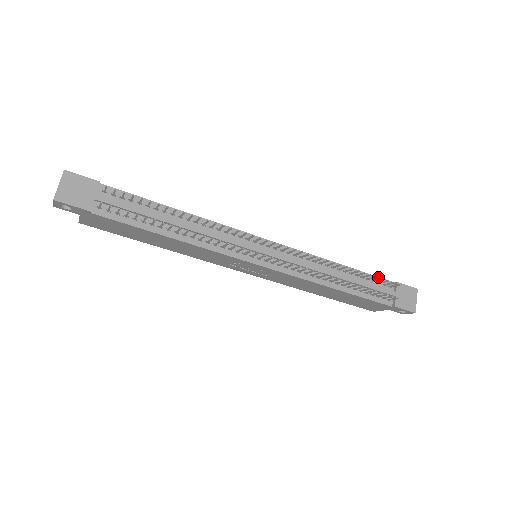
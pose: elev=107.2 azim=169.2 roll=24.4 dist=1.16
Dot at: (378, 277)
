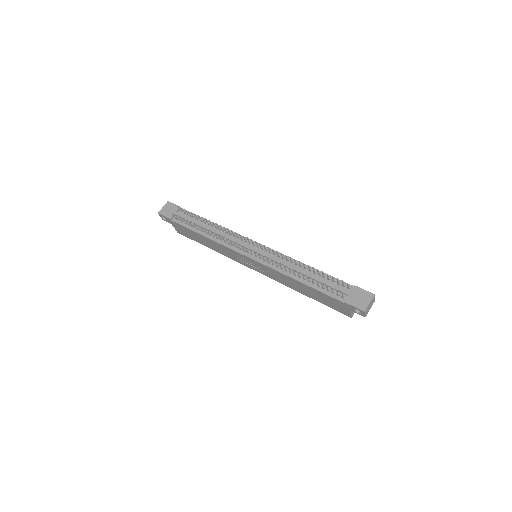
Dot at: (339, 280)
